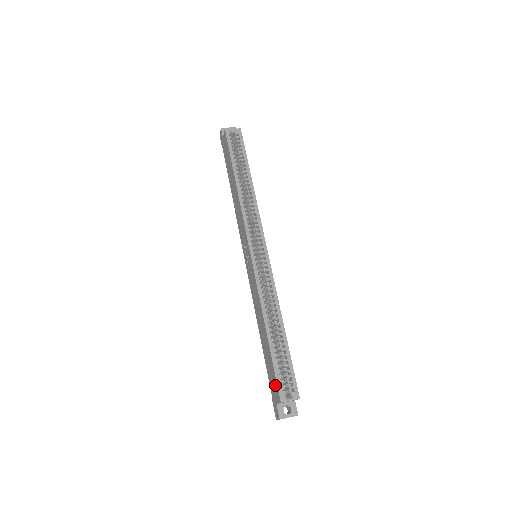
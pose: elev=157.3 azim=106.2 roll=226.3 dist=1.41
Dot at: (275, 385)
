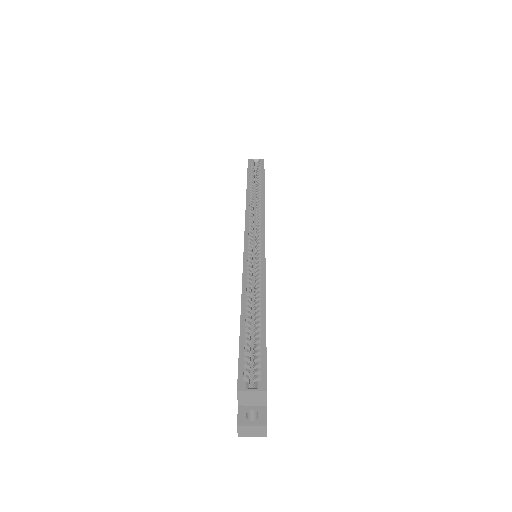
Dot at: occluded
